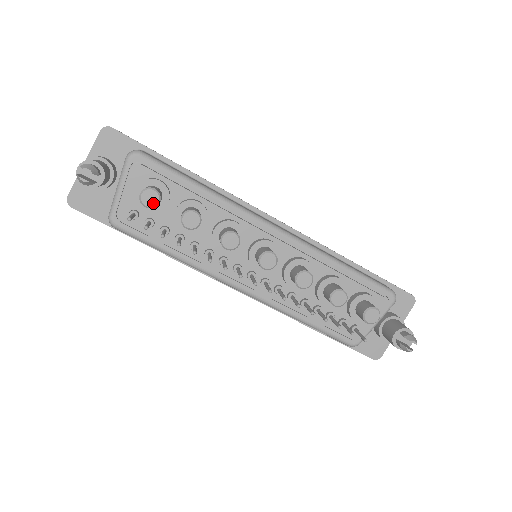
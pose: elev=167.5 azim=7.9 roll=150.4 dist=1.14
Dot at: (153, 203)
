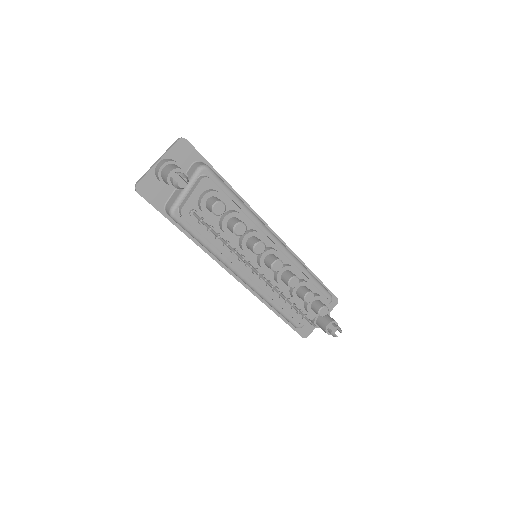
Dot at: (220, 212)
